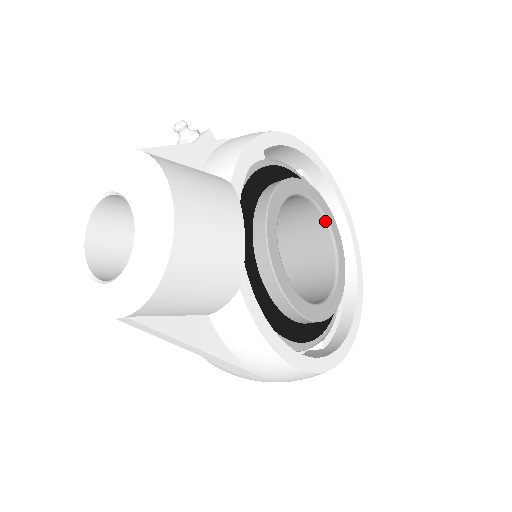
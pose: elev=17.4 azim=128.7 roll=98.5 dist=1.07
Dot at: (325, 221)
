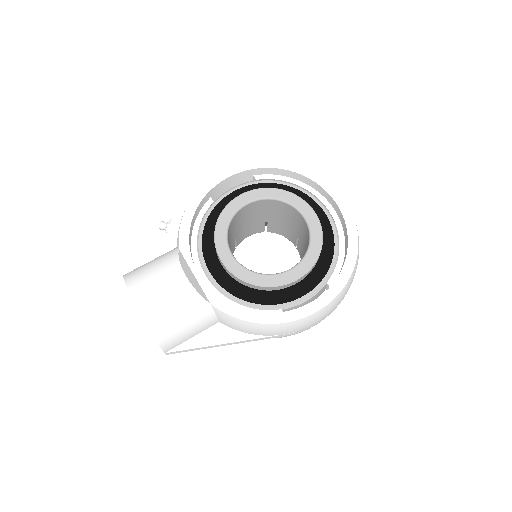
Dot at: (281, 202)
